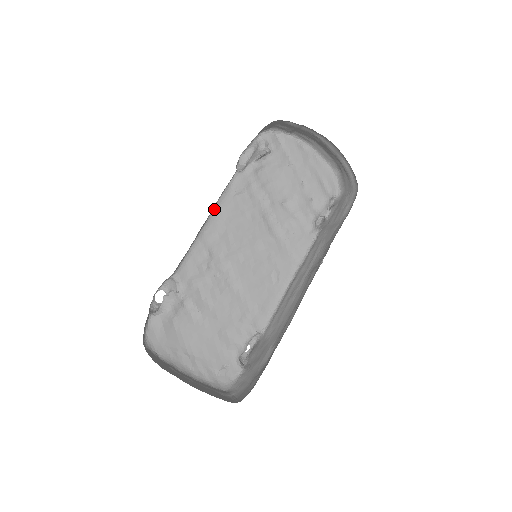
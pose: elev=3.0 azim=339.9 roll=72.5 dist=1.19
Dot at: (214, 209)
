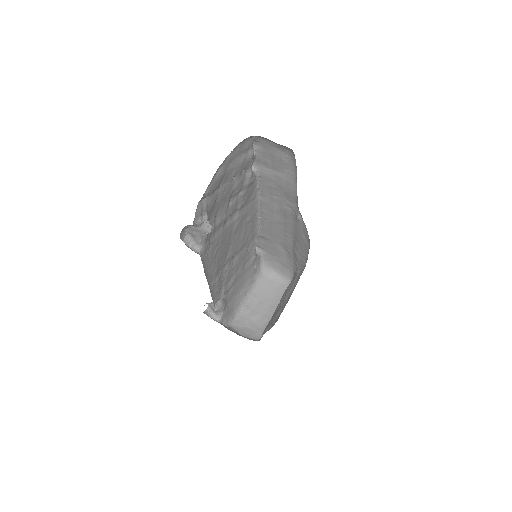
Dot at: (206, 277)
